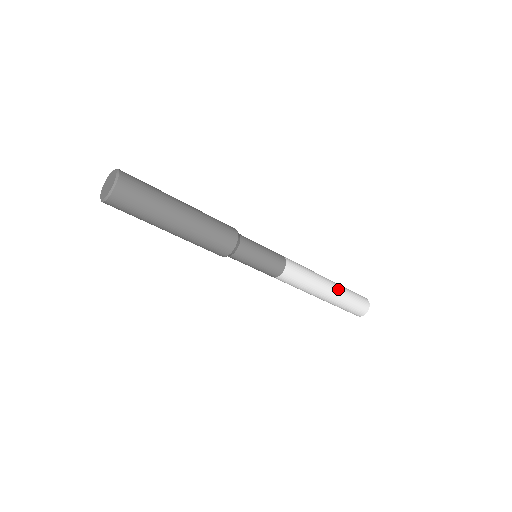
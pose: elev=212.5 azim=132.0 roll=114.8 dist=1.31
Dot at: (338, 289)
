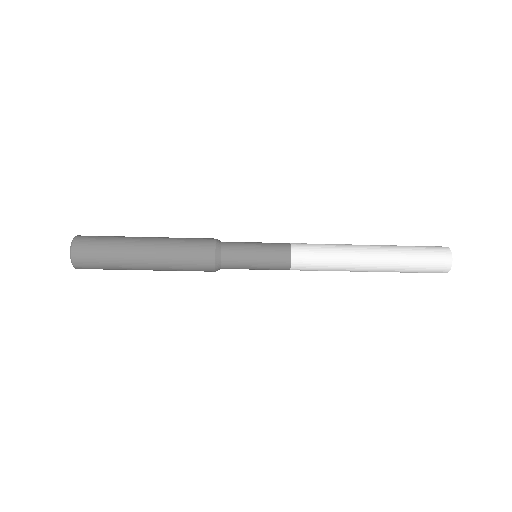
Dot at: (384, 246)
